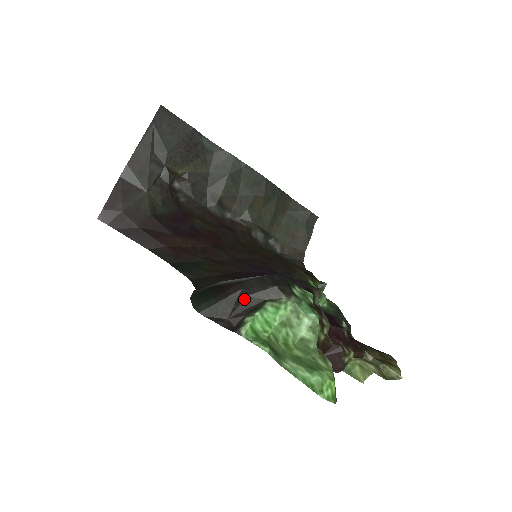
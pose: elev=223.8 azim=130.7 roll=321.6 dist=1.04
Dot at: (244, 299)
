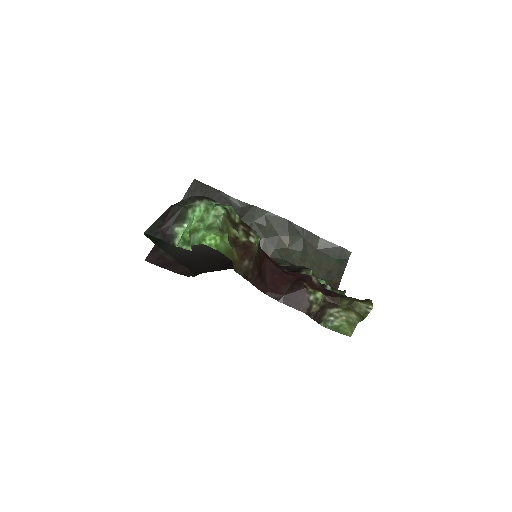
Dot at: (170, 210)
